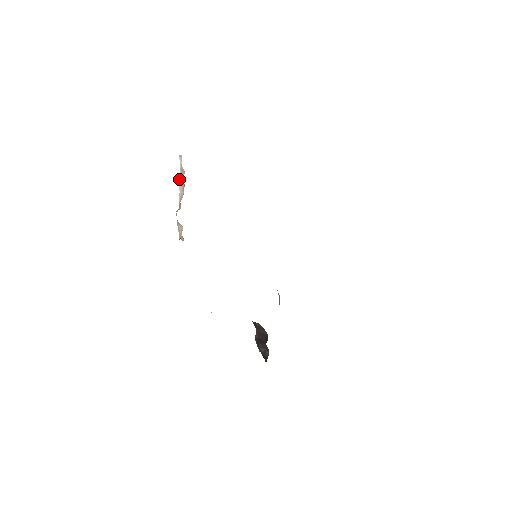
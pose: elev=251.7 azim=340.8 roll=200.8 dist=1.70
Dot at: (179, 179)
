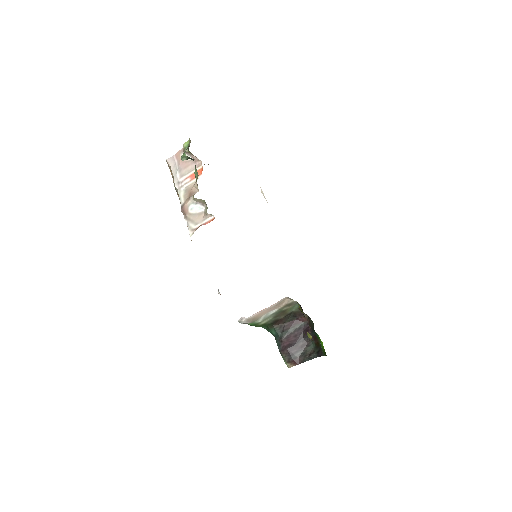
Dot at: (174, 178)
